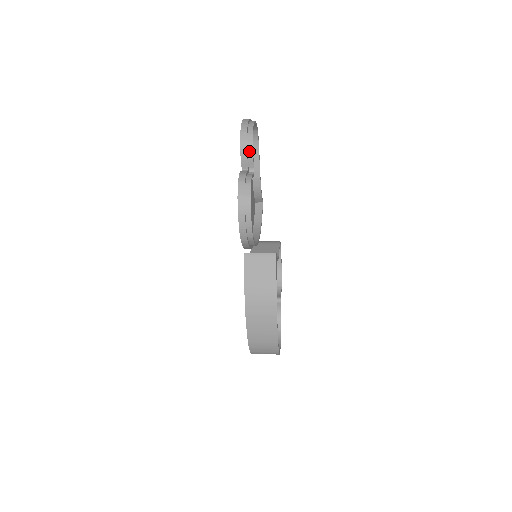
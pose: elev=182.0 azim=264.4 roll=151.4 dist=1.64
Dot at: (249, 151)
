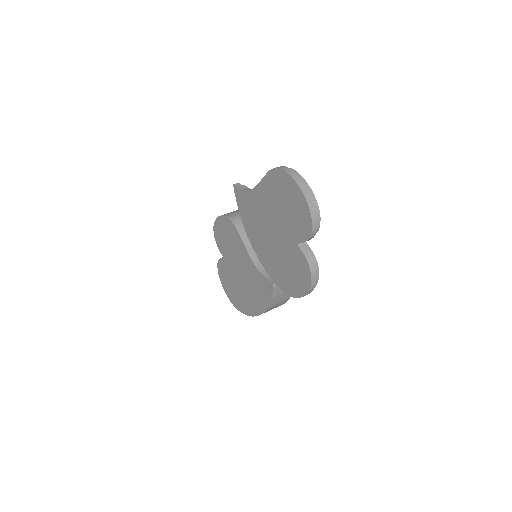
Dot at: occluded
